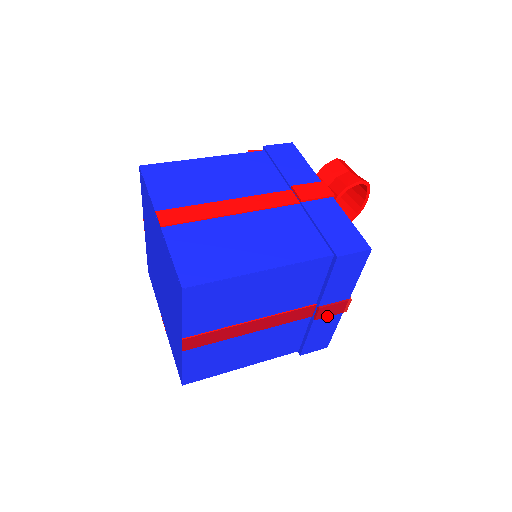
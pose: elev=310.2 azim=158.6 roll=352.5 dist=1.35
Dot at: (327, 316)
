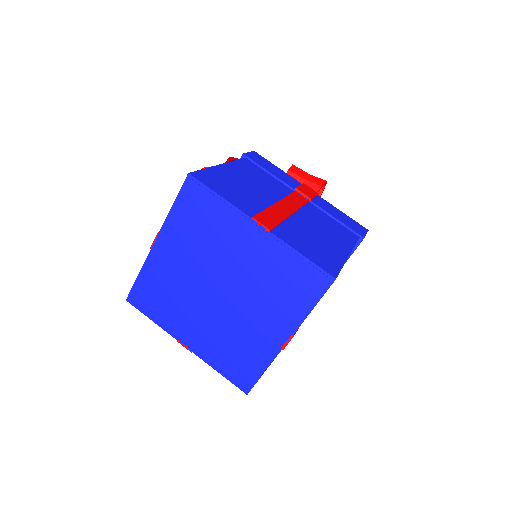
Dot at: occluded
